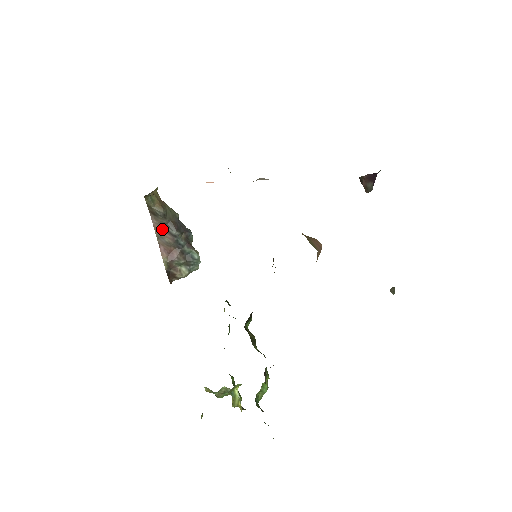
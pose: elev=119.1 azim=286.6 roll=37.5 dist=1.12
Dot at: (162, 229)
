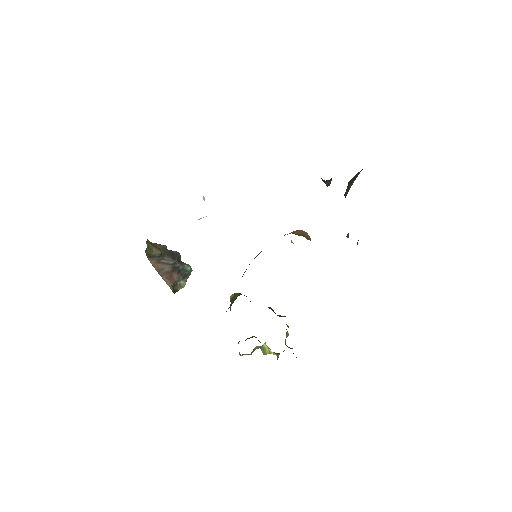
Dot at: (160, 264)
